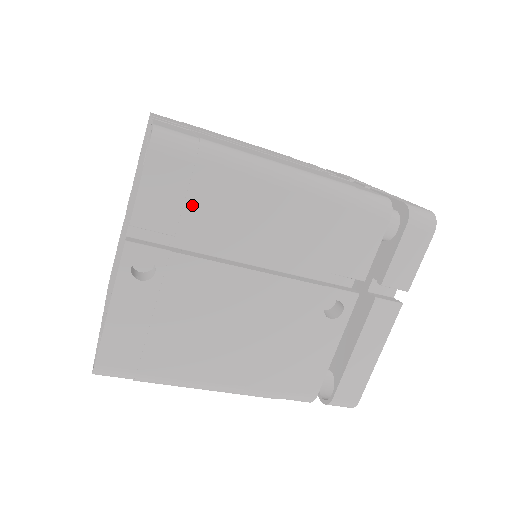
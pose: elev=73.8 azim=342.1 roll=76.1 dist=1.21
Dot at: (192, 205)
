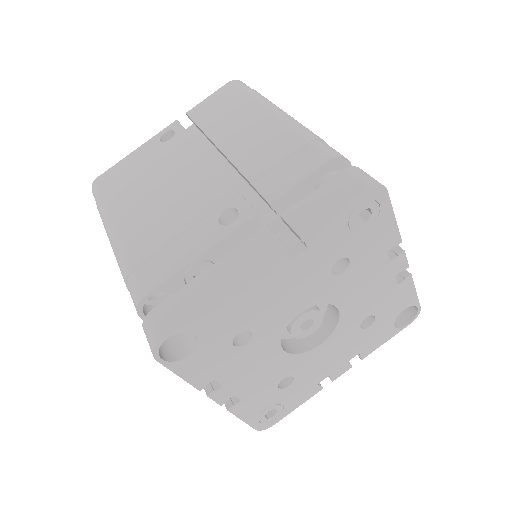
Dot at: (219, 111)
